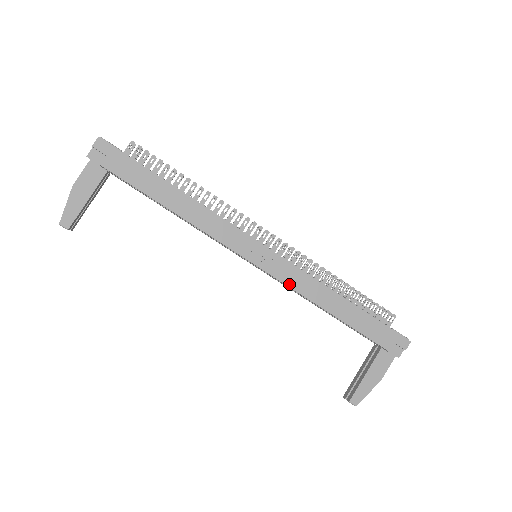
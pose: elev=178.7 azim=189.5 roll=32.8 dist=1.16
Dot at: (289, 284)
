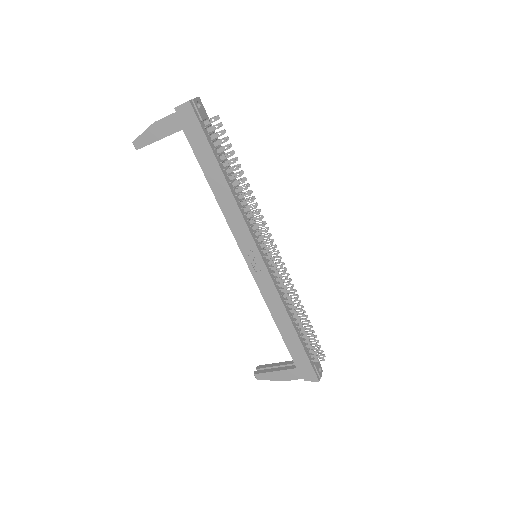
Dot at: (262, 292)
